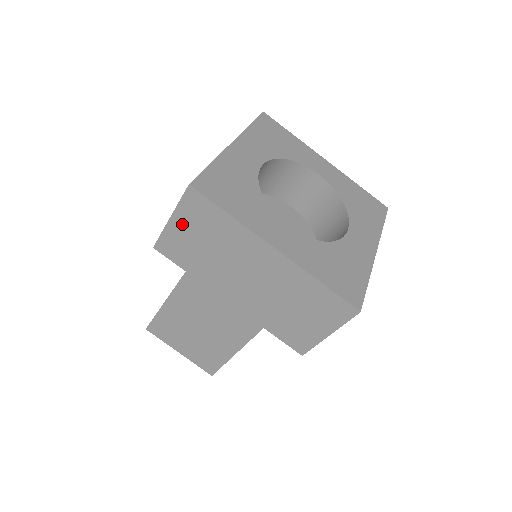
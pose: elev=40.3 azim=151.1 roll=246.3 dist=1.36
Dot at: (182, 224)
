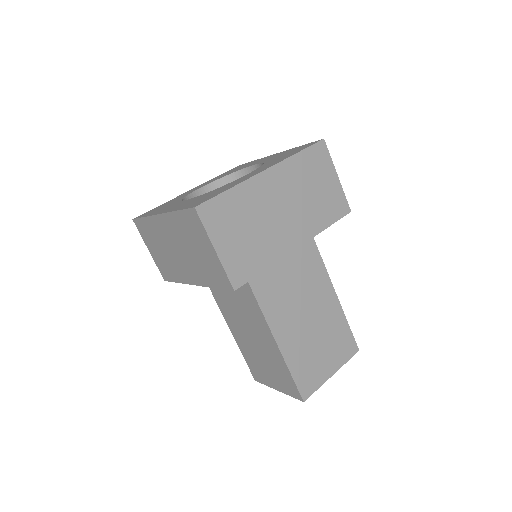
Dot at: (151, 248)
